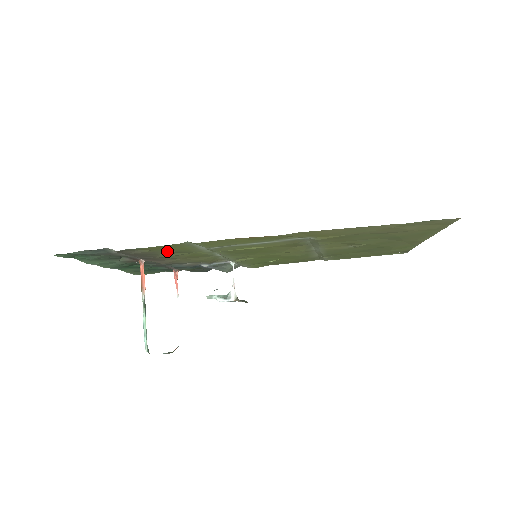
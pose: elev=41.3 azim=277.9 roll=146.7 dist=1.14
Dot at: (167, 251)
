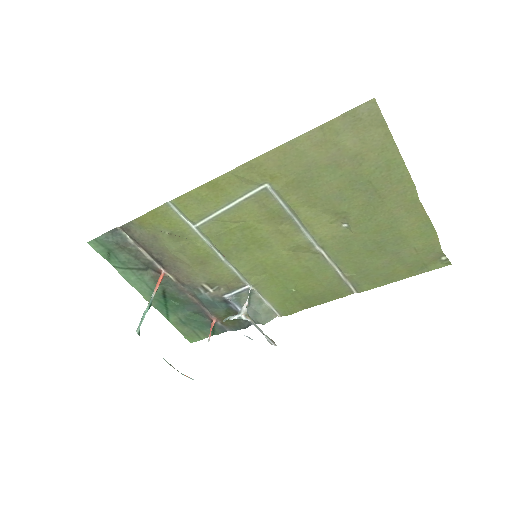
Dot at: (164, 232)
